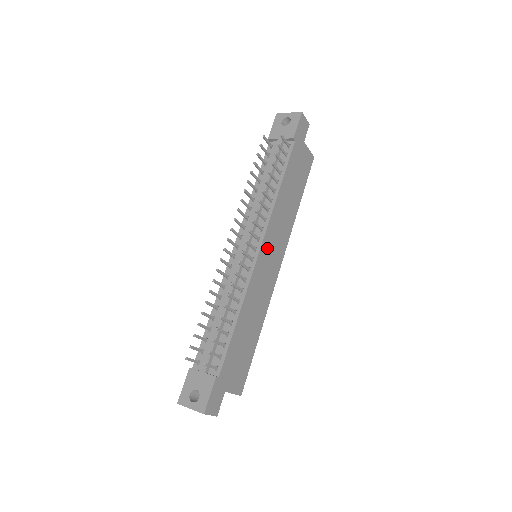
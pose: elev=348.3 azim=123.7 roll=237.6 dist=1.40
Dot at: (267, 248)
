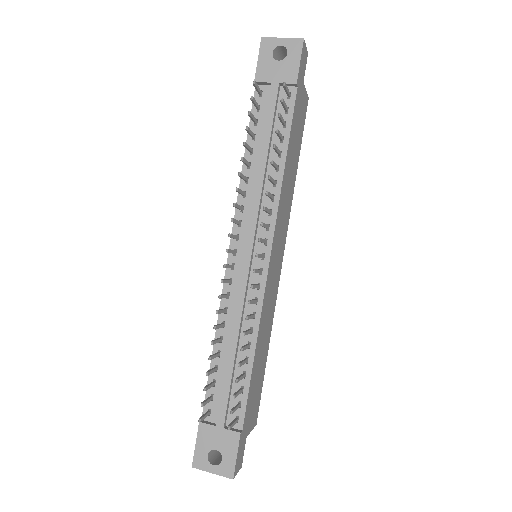
Dot at: (274, 249)
